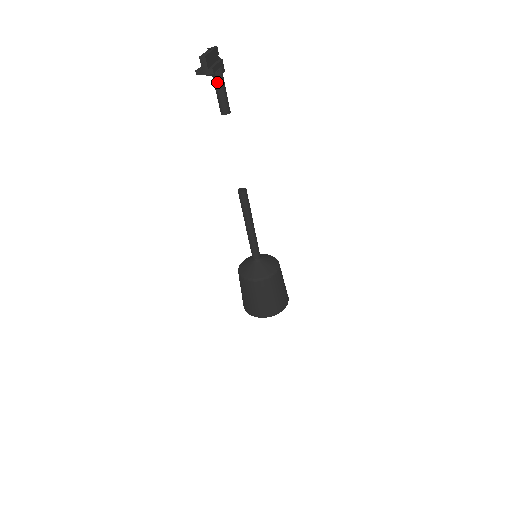
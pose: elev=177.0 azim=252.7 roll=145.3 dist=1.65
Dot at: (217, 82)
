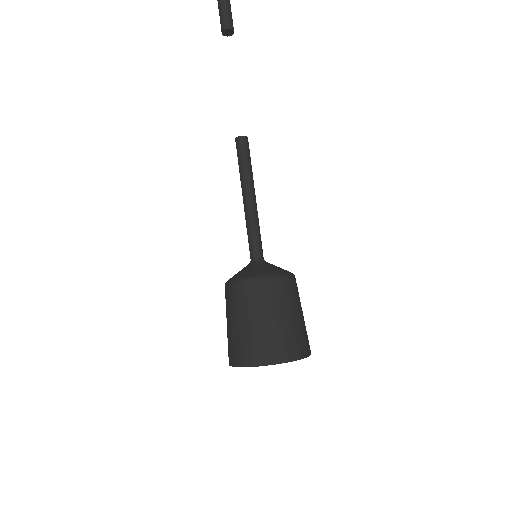
Dot at: out of frame
